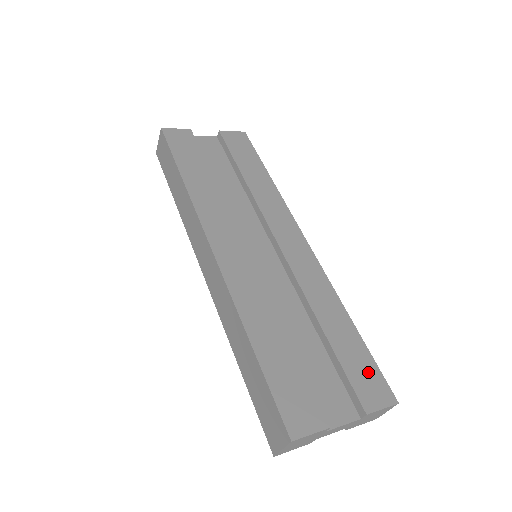
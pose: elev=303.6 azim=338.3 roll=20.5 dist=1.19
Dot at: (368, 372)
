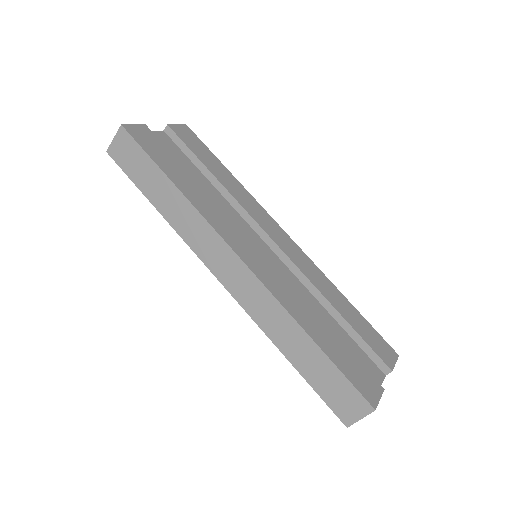
Dot at: (376, 338)
